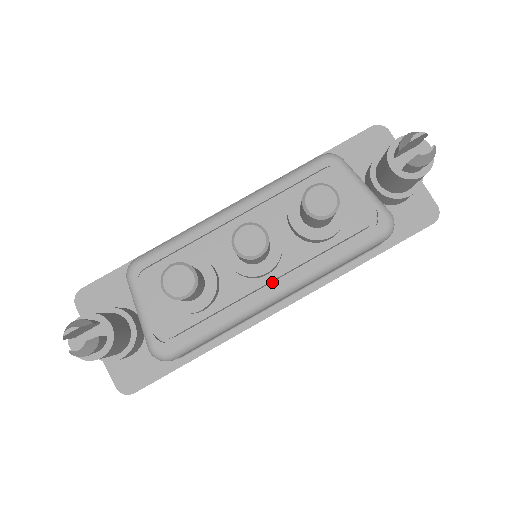
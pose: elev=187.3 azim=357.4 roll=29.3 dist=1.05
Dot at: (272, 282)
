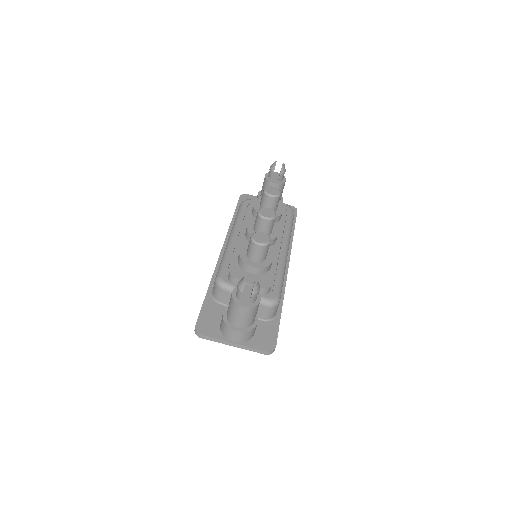
Dot at: occluded
